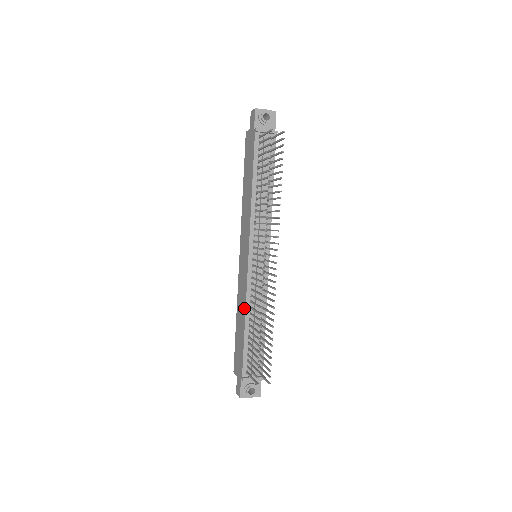
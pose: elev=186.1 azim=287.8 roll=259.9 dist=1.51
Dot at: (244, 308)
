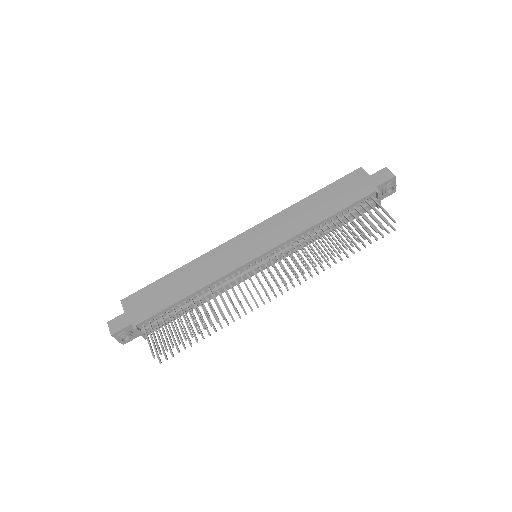
Dot at: (204, 283)
